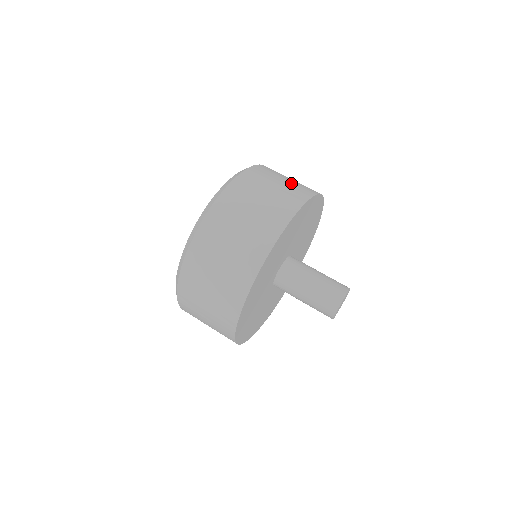
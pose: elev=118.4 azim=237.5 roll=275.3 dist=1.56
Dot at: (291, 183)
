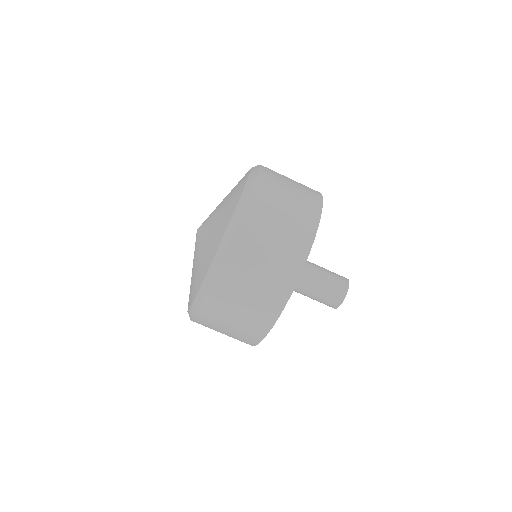
Dot at: (287, 228)
